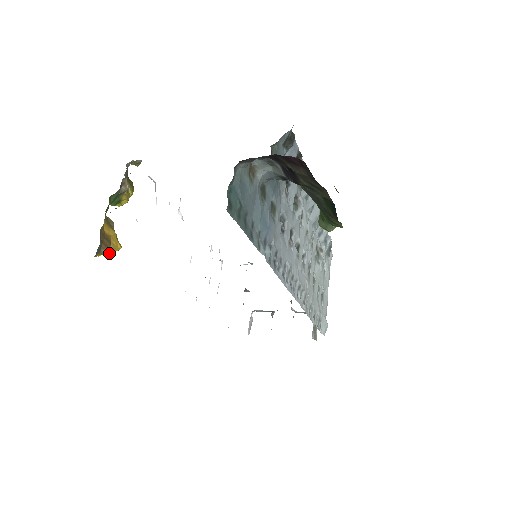
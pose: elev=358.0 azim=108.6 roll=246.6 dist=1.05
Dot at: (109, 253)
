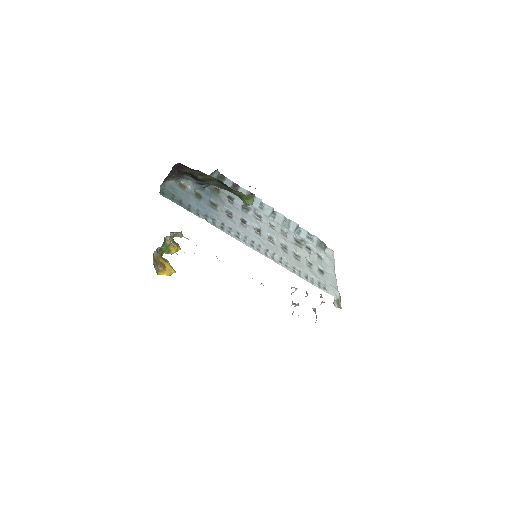
Dot at: (168, 274)
